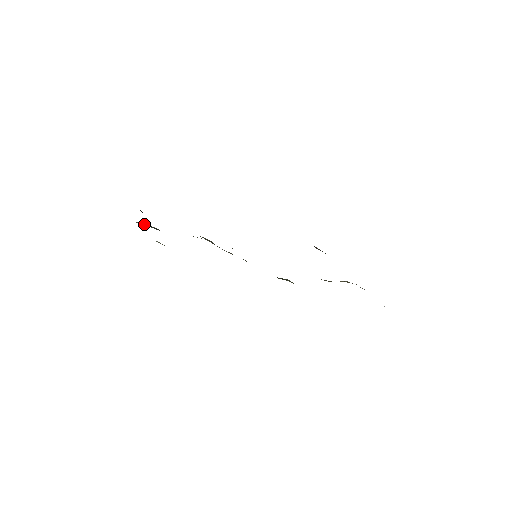
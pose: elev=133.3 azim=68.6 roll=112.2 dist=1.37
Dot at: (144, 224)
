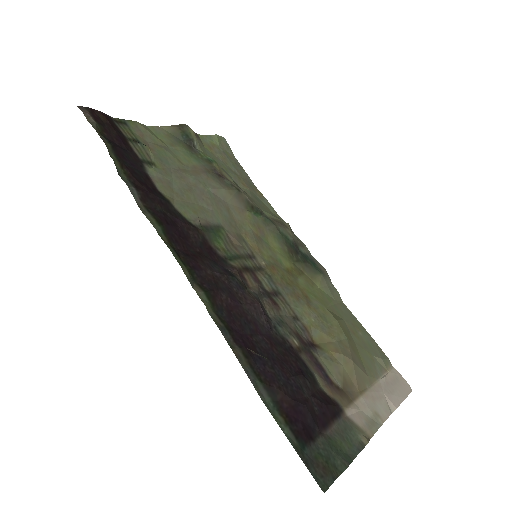
Dot at: (175, 130)
